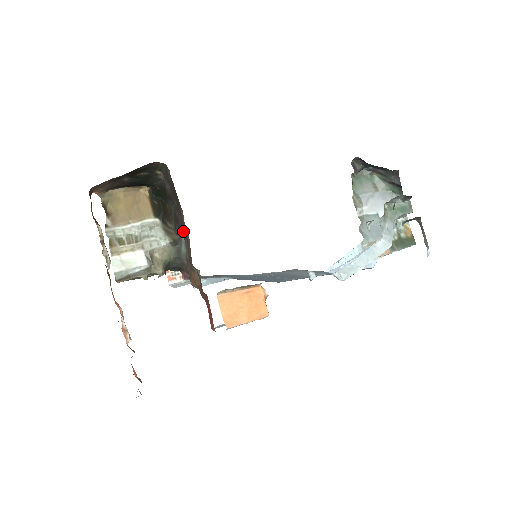
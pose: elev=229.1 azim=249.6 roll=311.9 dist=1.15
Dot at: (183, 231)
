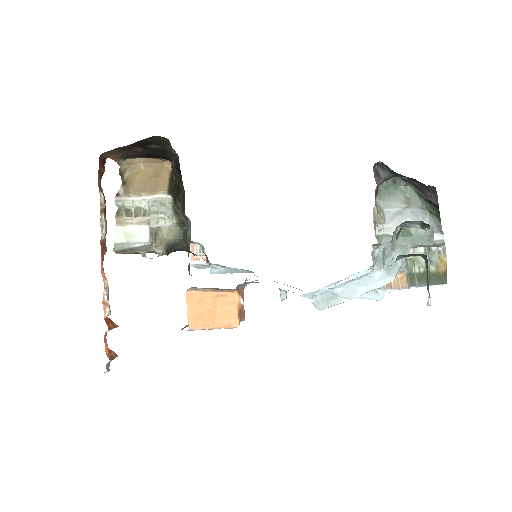
Dot at: occluded
